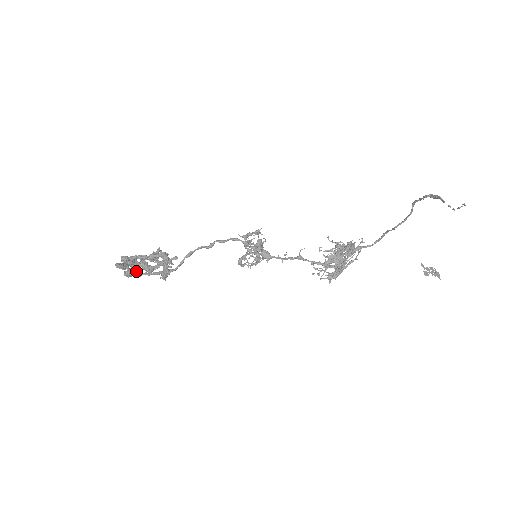
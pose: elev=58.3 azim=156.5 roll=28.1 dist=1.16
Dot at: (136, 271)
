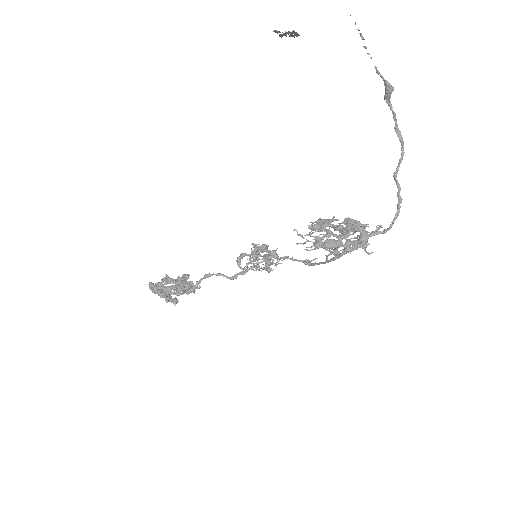
Dot at: (160, 287)
